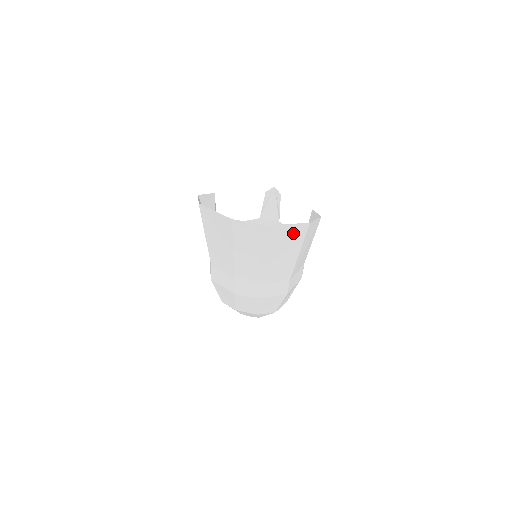
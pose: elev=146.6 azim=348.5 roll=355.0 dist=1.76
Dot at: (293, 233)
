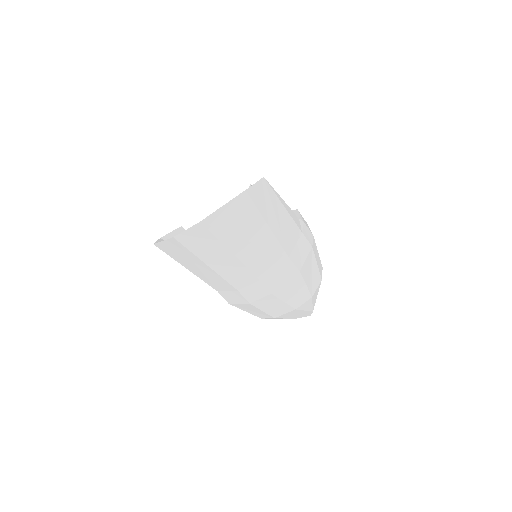
Dot at: (239, 211)
